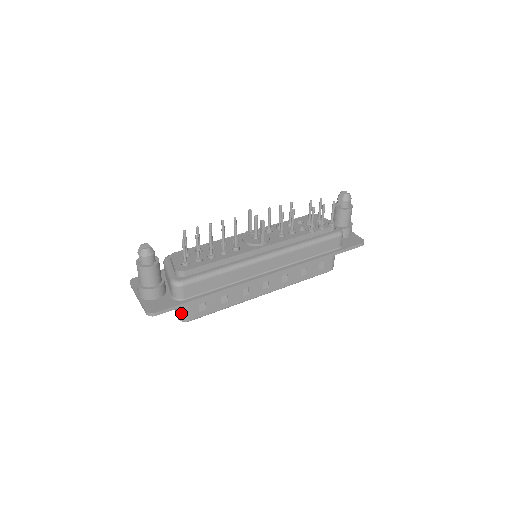
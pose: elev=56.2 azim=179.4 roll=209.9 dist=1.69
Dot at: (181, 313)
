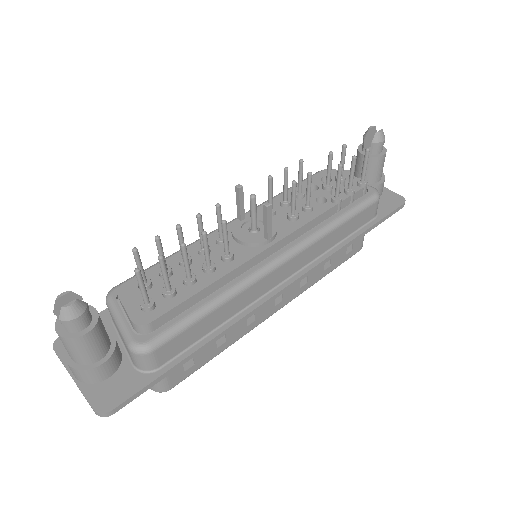
Dot at: occluded
